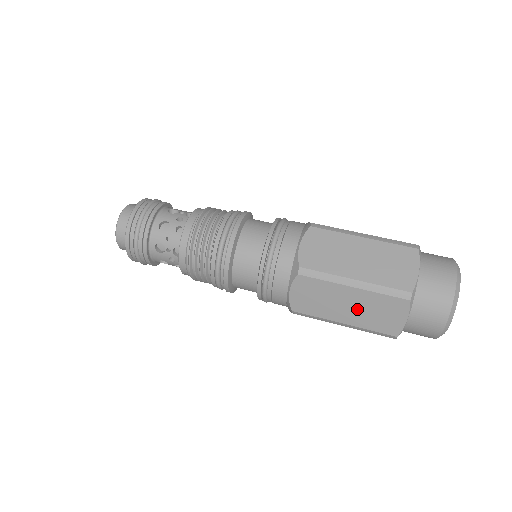
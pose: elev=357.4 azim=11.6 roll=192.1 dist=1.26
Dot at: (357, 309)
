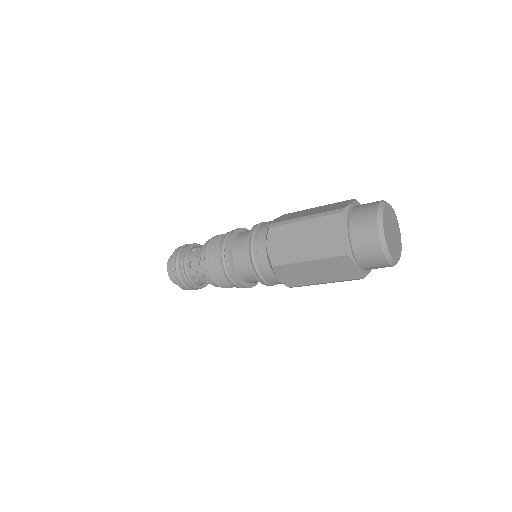
Dot at: (322, 272)
